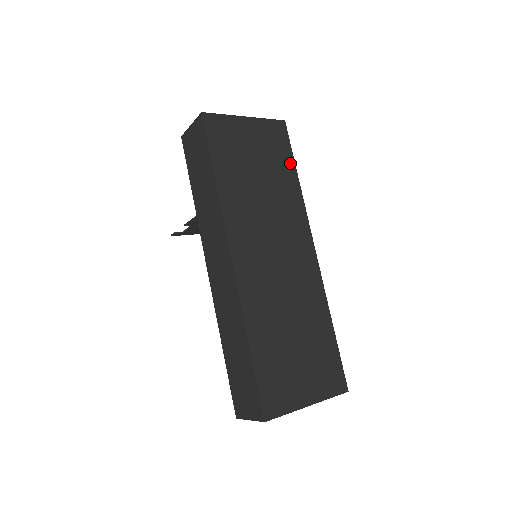
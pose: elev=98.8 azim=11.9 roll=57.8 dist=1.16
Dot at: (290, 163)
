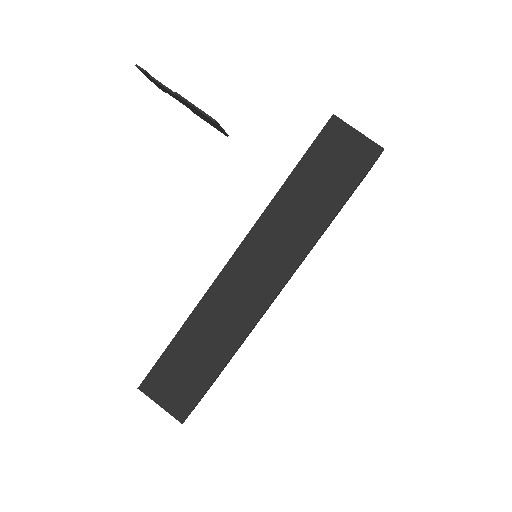
Dot at: occluded
